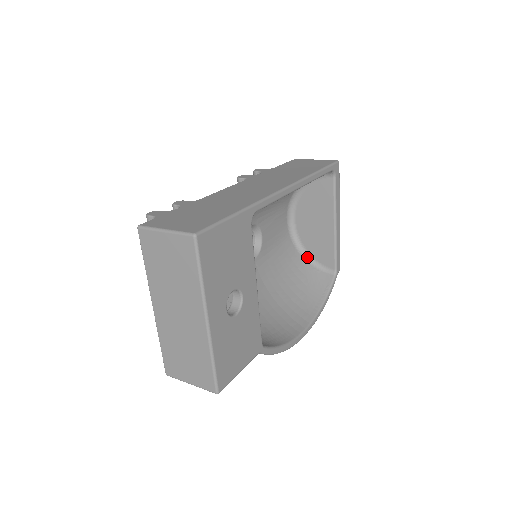
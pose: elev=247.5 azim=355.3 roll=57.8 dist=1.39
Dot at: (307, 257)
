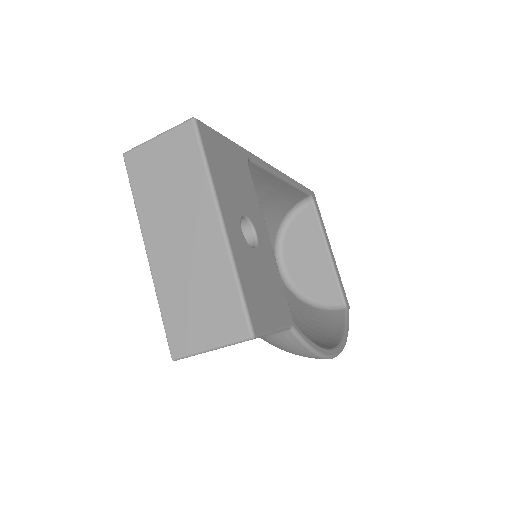
Dot at: (309, 302)
